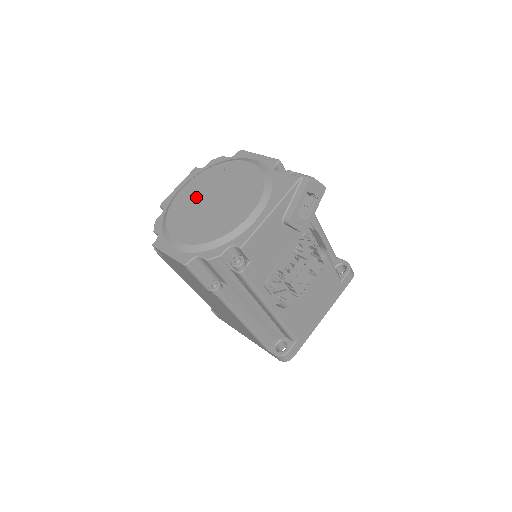
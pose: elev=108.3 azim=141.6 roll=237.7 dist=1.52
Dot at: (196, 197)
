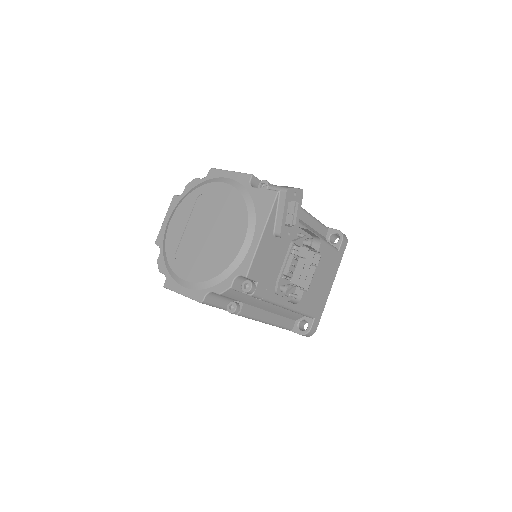
Dot at: (187, 230)
